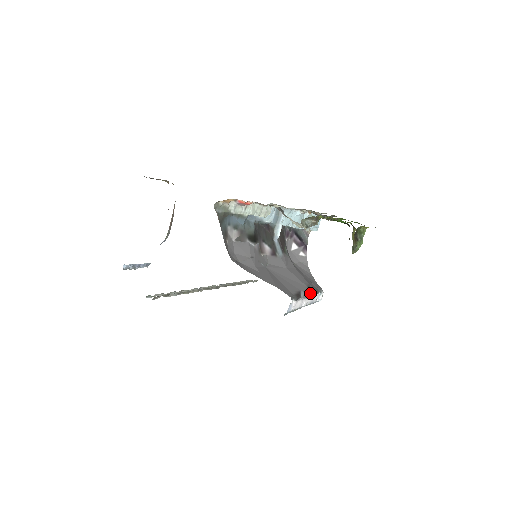
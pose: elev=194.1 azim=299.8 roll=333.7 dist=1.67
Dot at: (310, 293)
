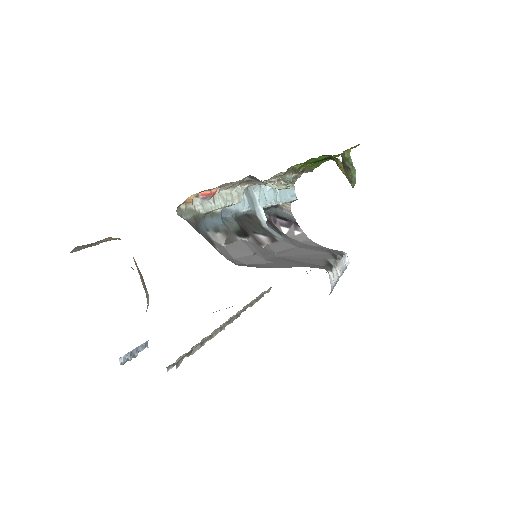
Dot at: (337, 258)
